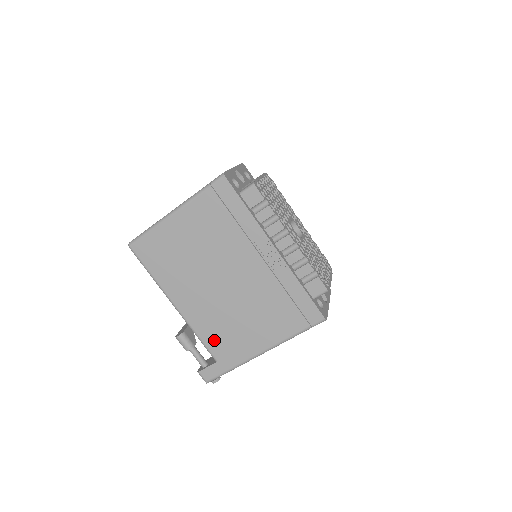
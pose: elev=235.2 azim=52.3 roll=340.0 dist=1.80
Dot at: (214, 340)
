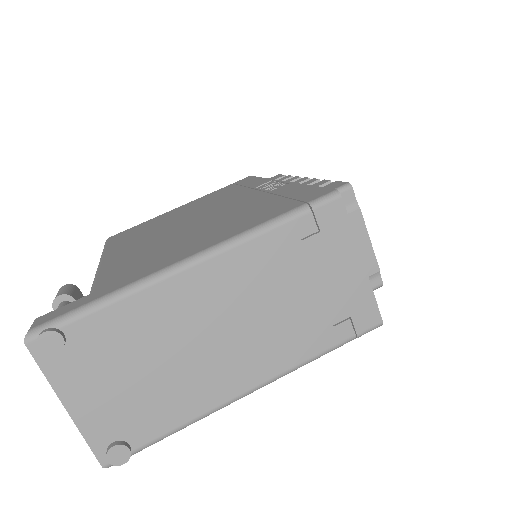
Dot at: (118, 271)
